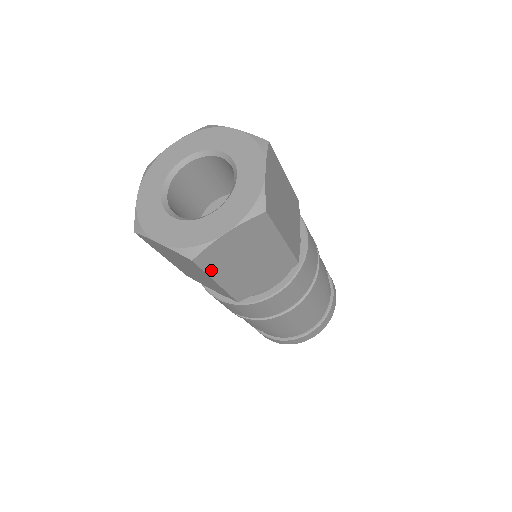
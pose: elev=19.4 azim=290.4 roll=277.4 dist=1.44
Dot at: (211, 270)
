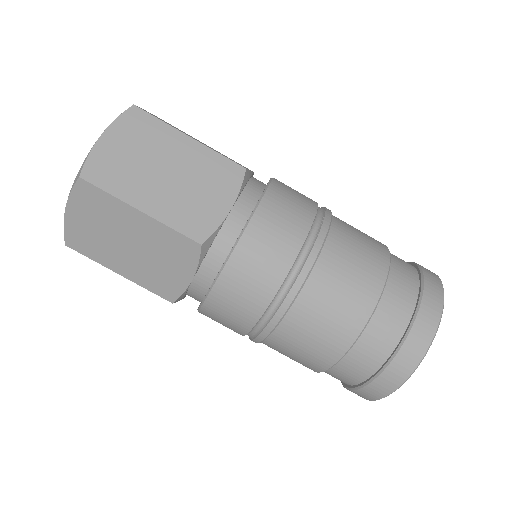
Dot at: (116, 190)
